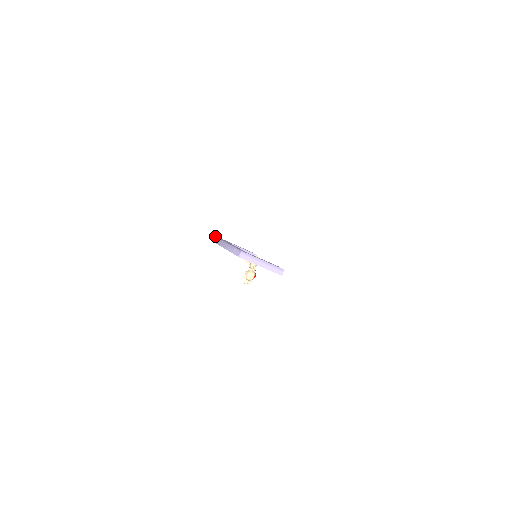
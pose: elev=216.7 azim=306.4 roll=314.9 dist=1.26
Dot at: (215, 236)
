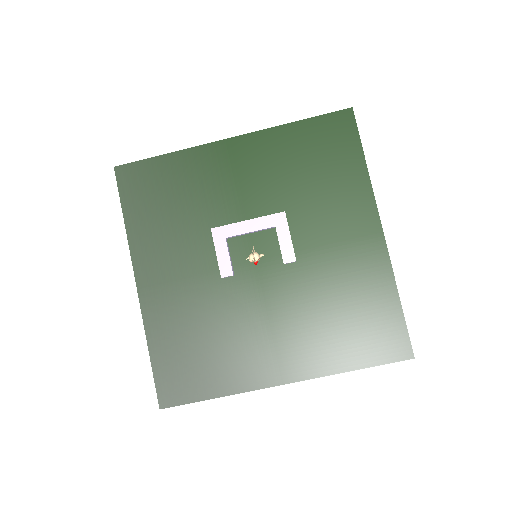
Dot at: (218, 228)
